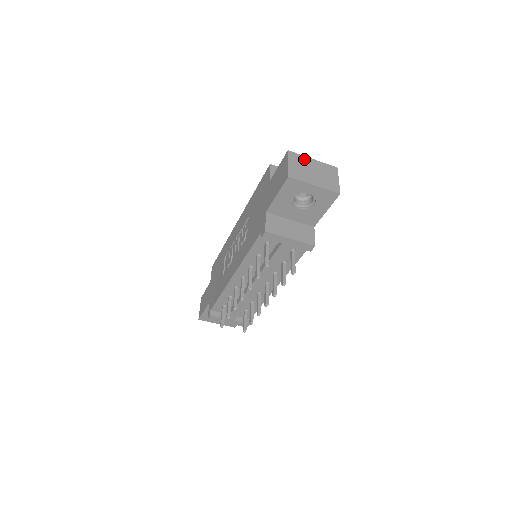
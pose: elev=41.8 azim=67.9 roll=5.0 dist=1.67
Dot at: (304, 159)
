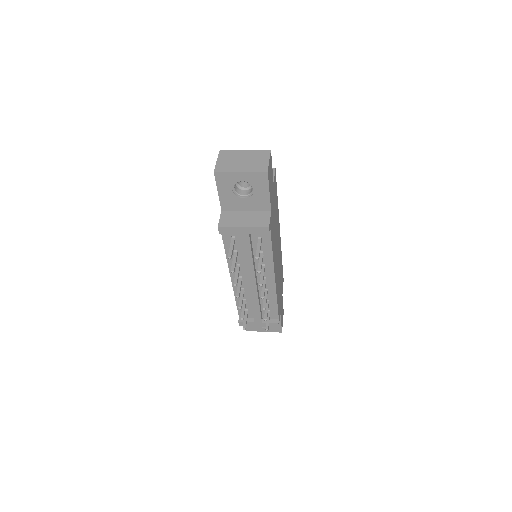
Dot at: (235, 153)
